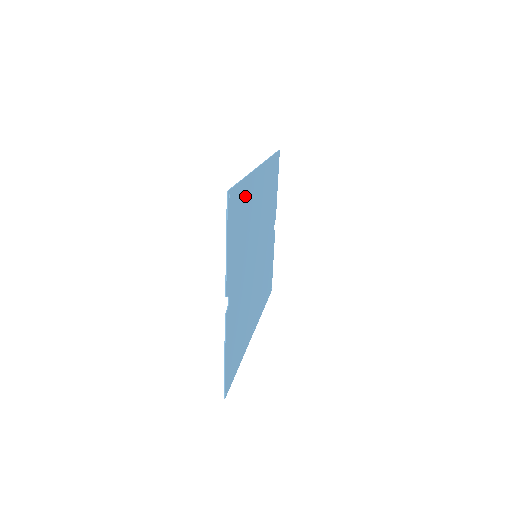
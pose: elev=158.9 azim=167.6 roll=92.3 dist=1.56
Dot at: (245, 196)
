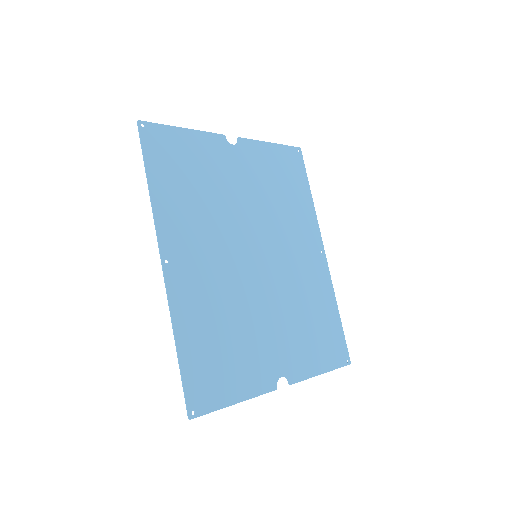
Dot at: (194, 336)
